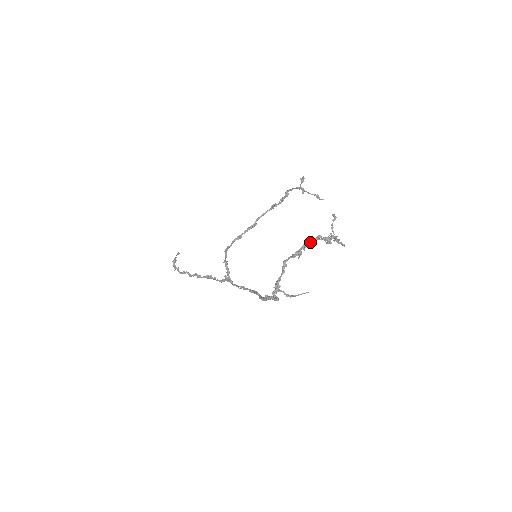
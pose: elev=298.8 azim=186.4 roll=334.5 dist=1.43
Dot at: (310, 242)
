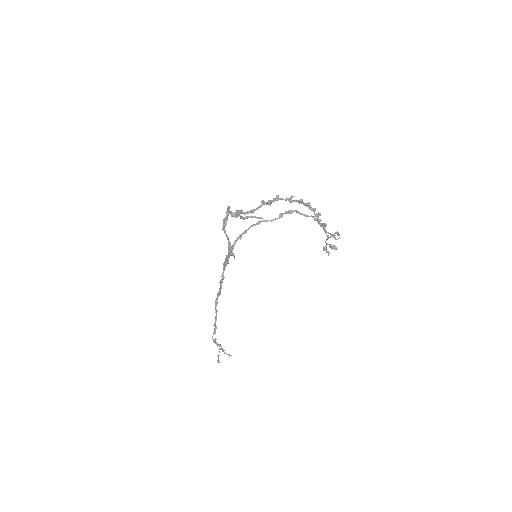
Dot at: (283, 199)
